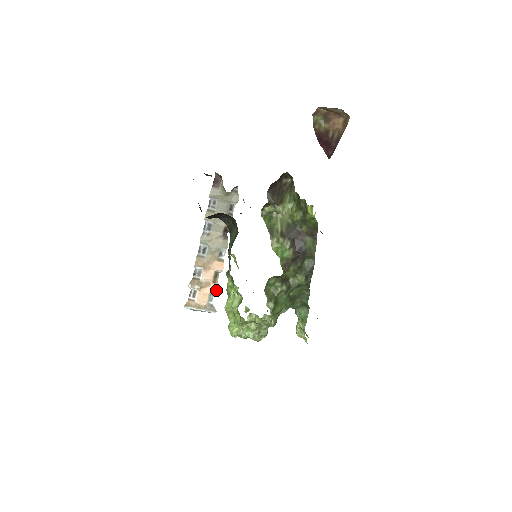
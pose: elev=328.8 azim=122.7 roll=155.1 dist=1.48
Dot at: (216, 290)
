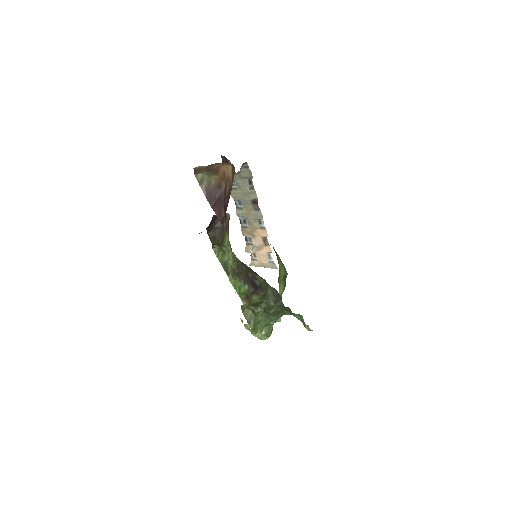
Dot at: (270, 251)
